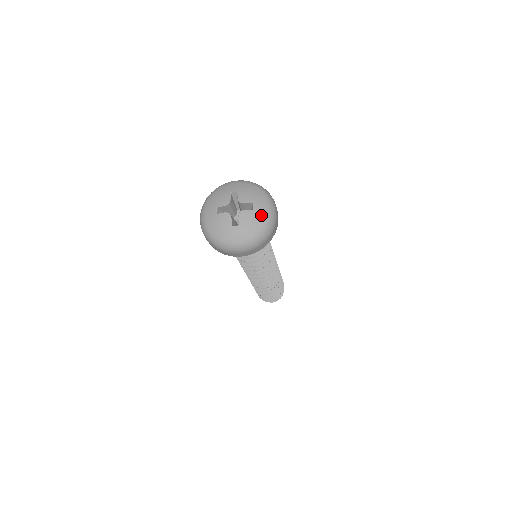
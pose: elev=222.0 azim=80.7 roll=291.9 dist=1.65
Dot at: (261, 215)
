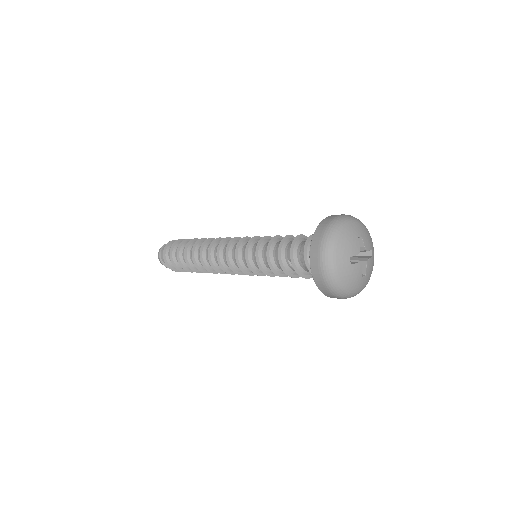
Dot at: occluded
